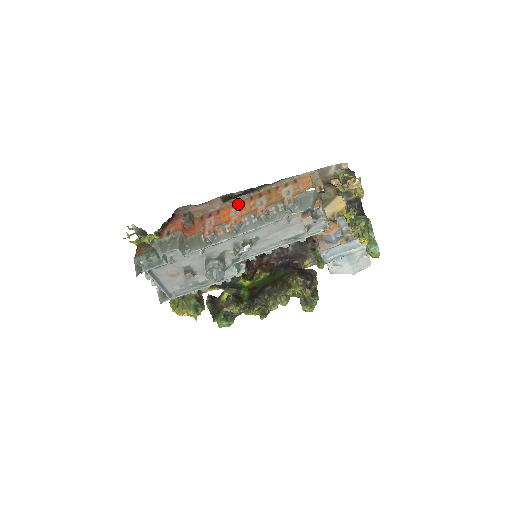
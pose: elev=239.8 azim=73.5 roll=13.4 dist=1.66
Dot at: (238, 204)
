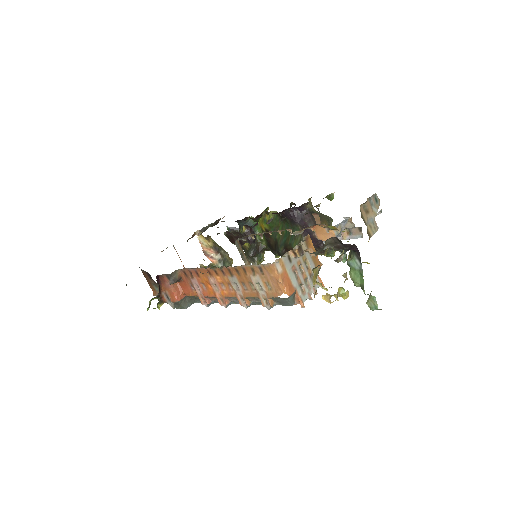
Dot at: (212, 275)
